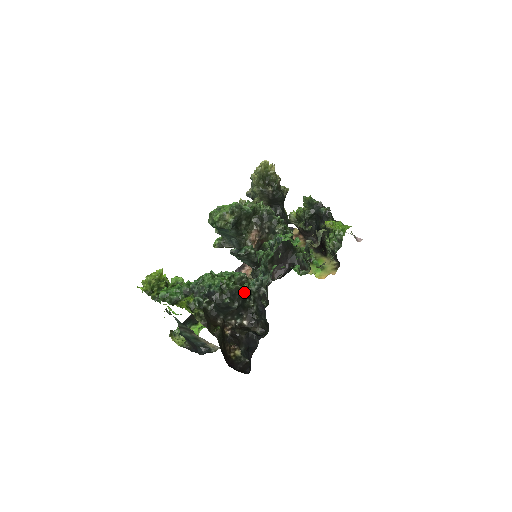
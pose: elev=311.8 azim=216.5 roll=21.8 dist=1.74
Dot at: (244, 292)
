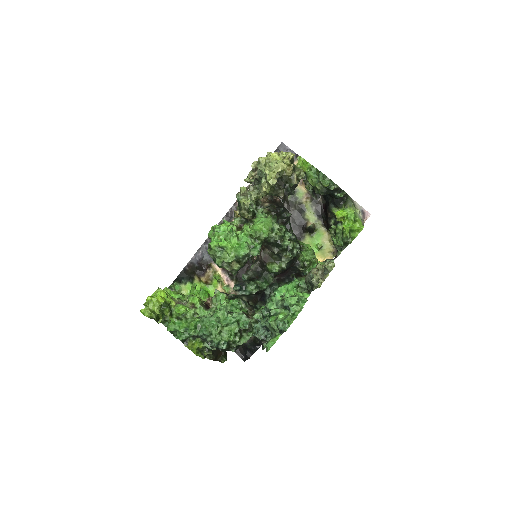
Dot at: (248, 338)
